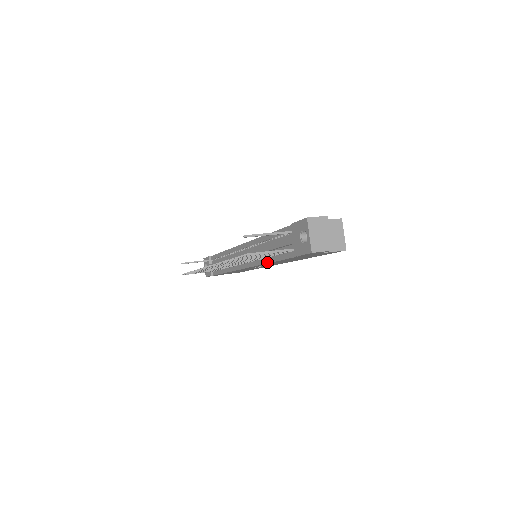
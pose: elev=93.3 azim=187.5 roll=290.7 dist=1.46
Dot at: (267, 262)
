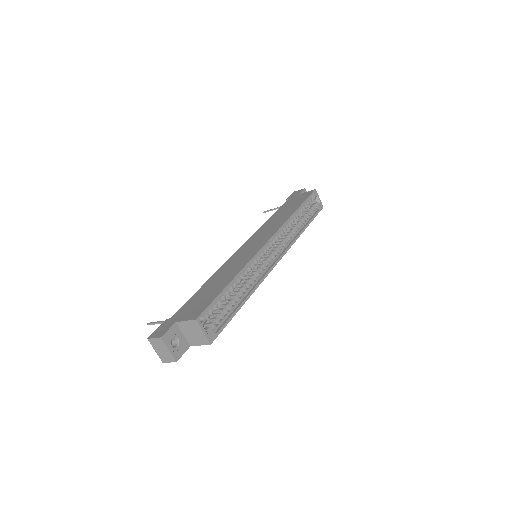
Dot at: occluded
